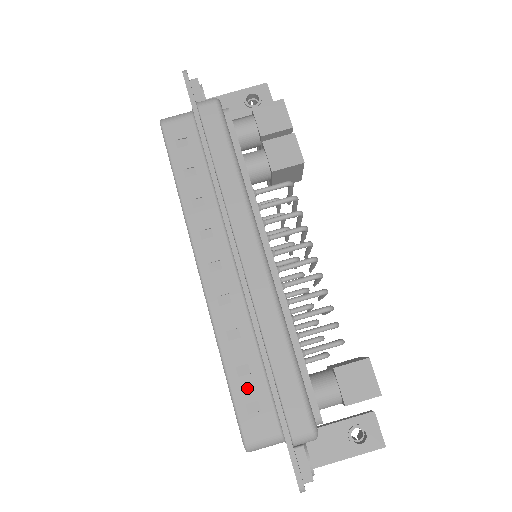
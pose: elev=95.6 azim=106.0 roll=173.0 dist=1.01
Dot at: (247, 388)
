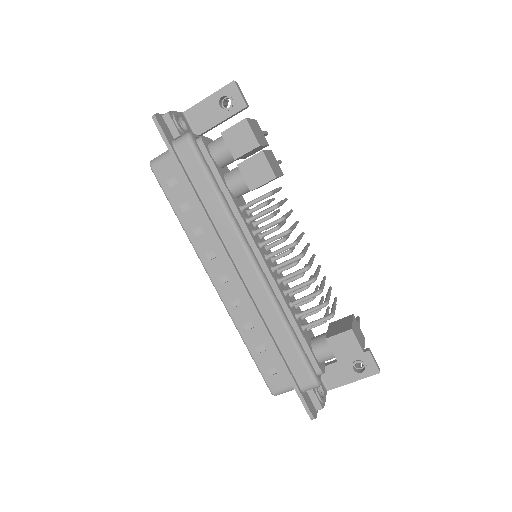
Dot at: (266, 360)
